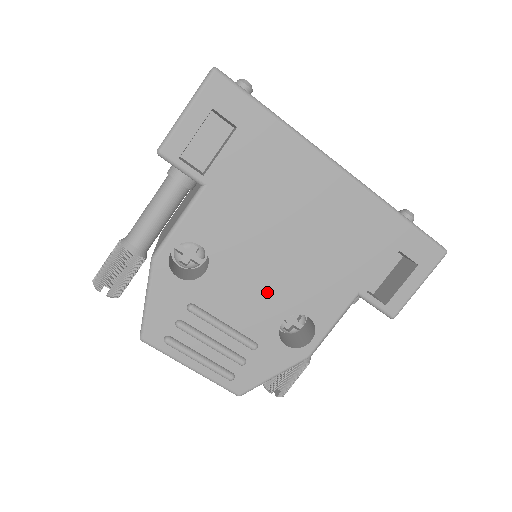
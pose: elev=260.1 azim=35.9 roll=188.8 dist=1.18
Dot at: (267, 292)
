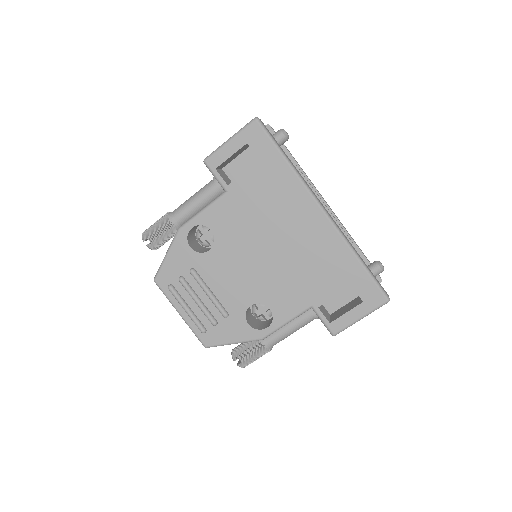
Dot at: (246, 280)
